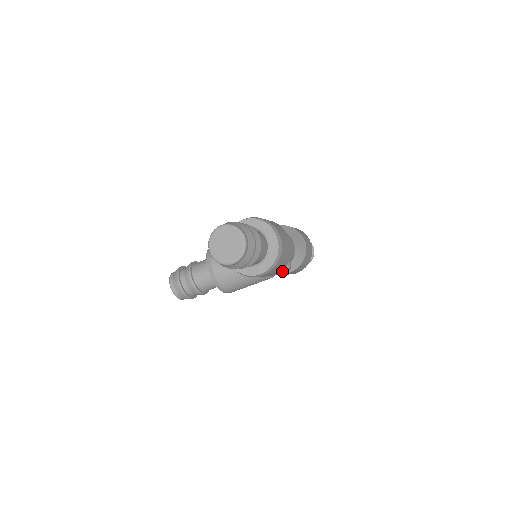
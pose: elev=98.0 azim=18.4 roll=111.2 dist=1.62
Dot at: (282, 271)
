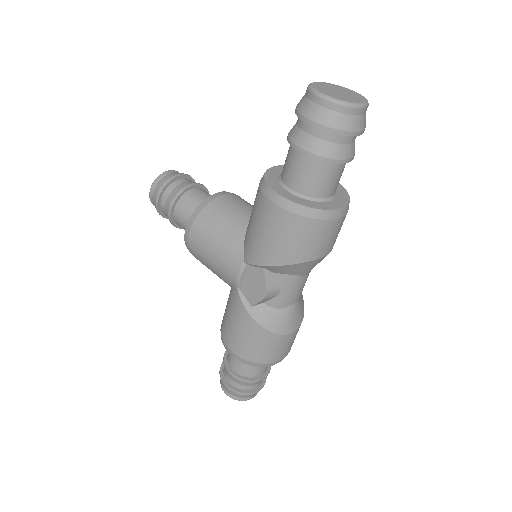
Dot at: (253, 289)
